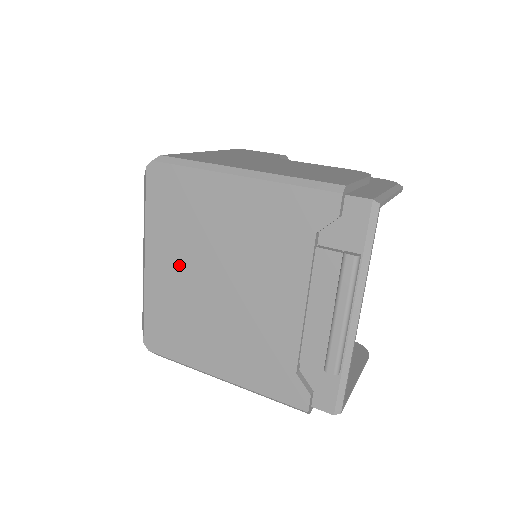
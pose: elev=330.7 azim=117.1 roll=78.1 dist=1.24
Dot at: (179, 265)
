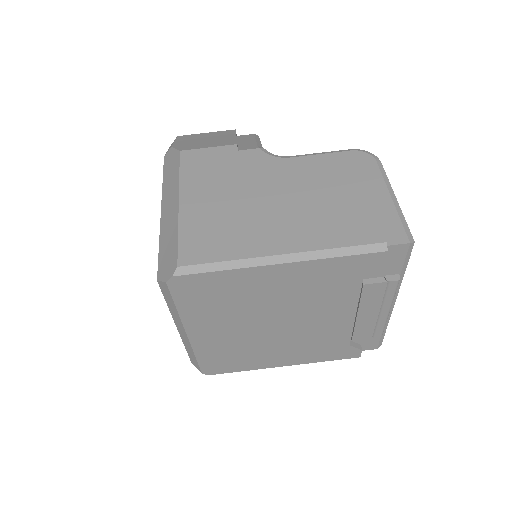
Dot at: (227, 328)
